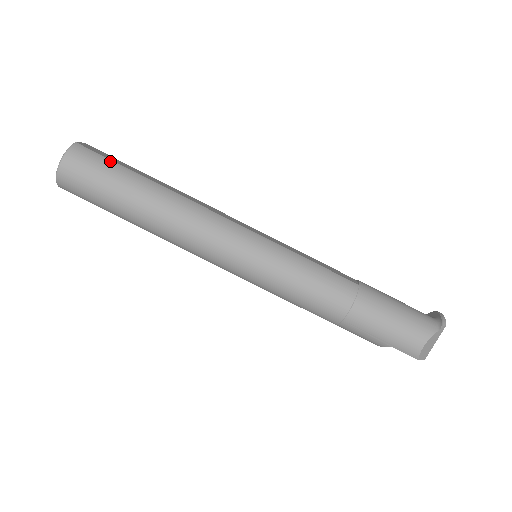
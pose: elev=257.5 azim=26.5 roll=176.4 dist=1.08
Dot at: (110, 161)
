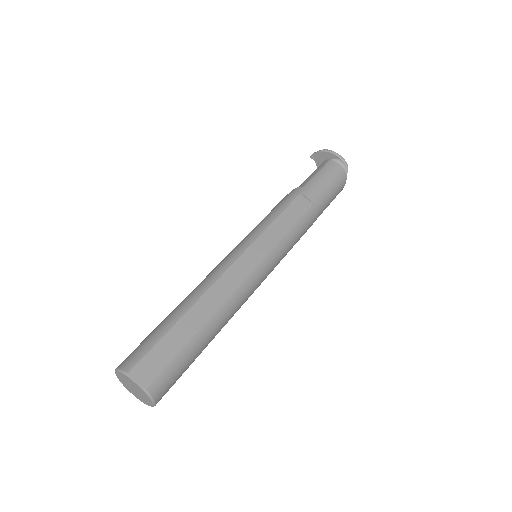
Dot at: (175, 361)
